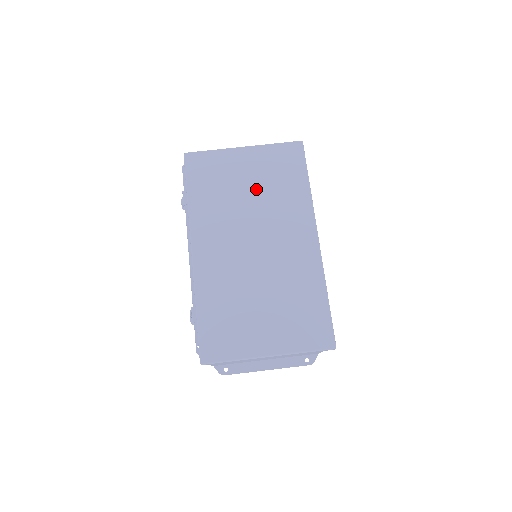
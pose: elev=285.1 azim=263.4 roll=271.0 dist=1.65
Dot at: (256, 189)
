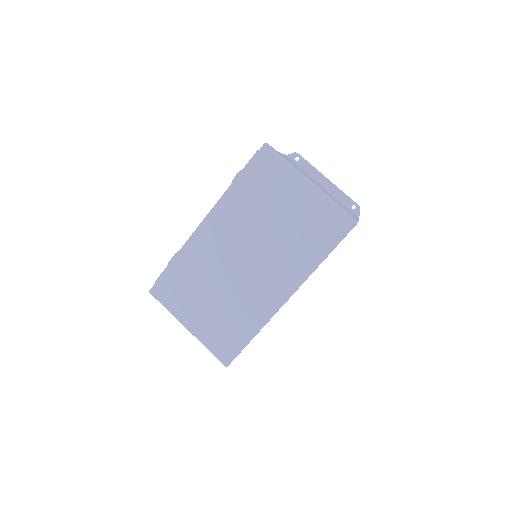
Dot at: (285, 224)
